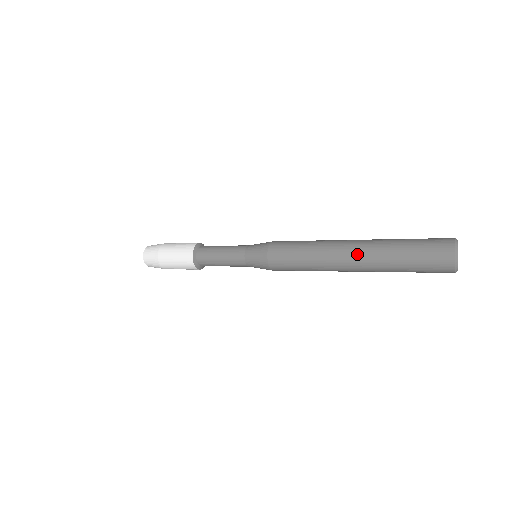
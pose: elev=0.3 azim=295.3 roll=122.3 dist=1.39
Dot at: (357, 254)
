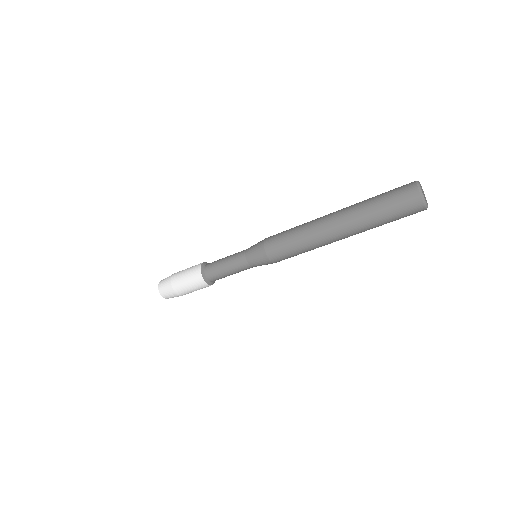
Dot at: (338, 213)
